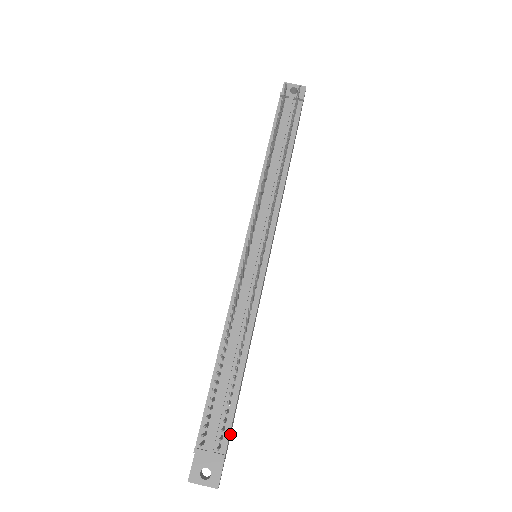
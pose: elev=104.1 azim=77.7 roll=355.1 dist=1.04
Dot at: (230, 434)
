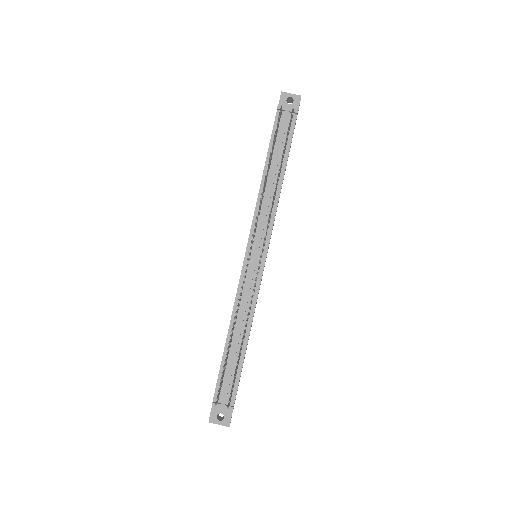
Dot at: occluded
